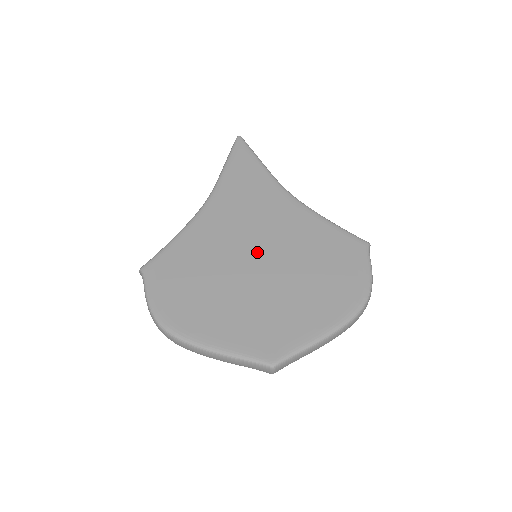
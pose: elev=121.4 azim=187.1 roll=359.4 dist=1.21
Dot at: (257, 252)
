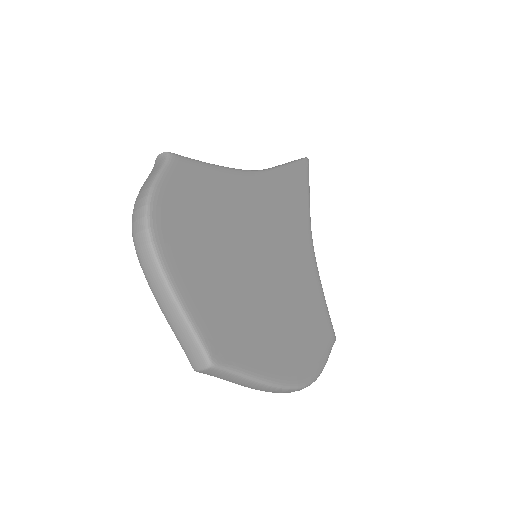
Dot at: (265, 254)
